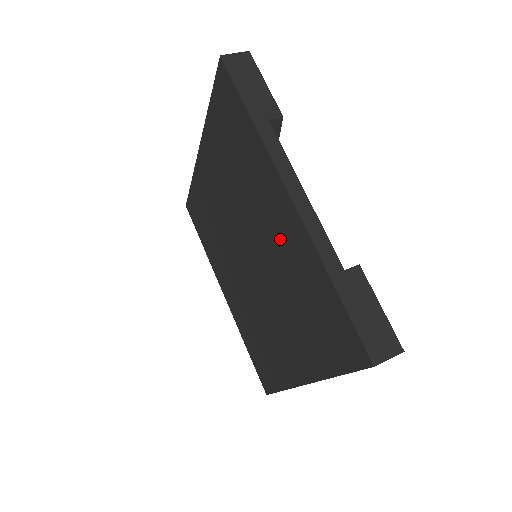
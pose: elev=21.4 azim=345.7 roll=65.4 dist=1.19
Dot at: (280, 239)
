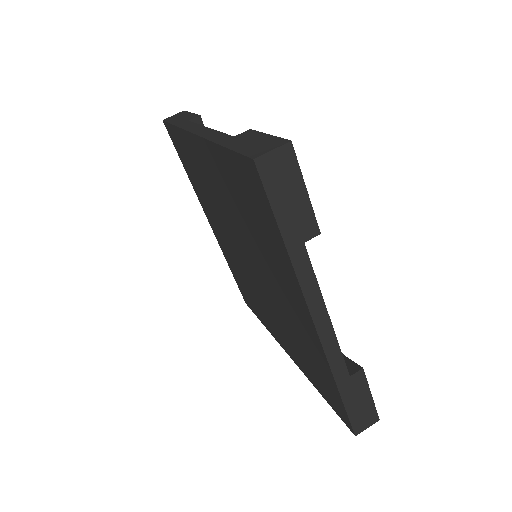
Dot at: (292, 313)
